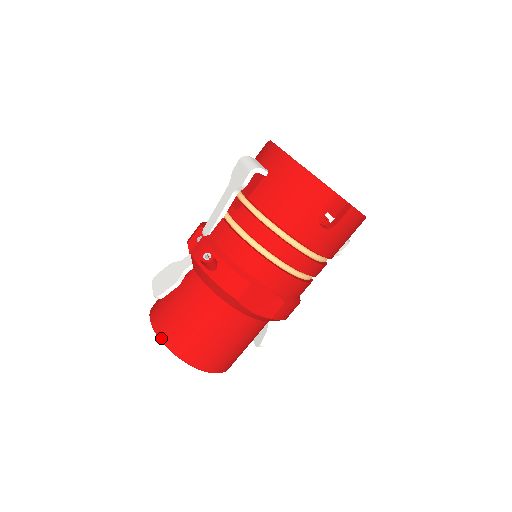
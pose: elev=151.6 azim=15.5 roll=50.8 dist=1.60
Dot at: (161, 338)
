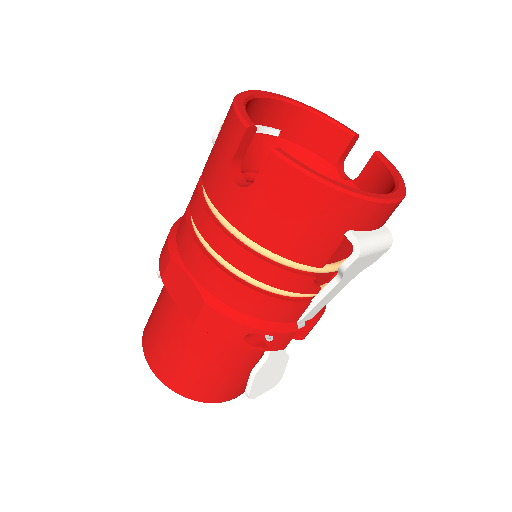
Dot at: occluded
